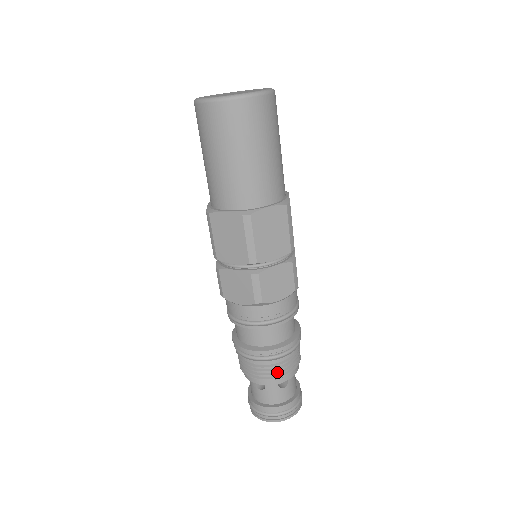
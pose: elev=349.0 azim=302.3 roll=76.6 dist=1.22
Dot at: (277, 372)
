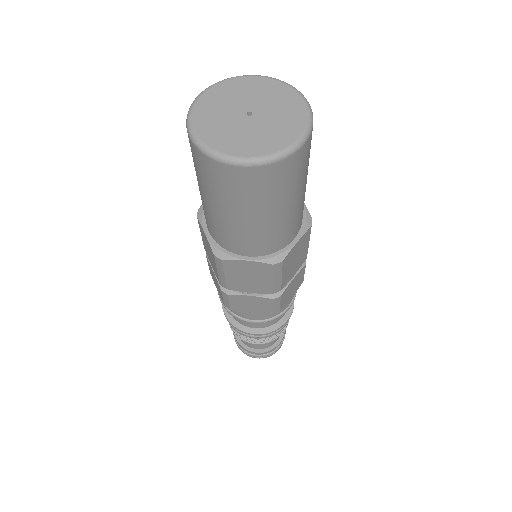
Dot at: (278, 335)
